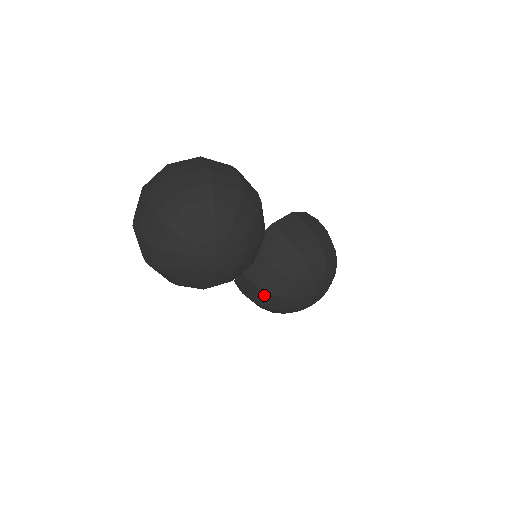
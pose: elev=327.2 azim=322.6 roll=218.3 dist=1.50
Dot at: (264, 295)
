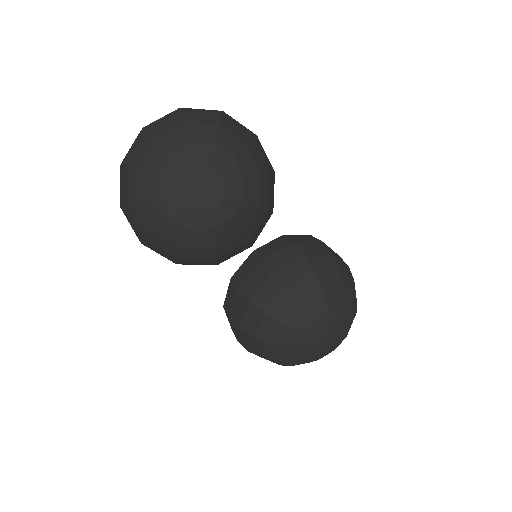
Dot at: (256, 314)
